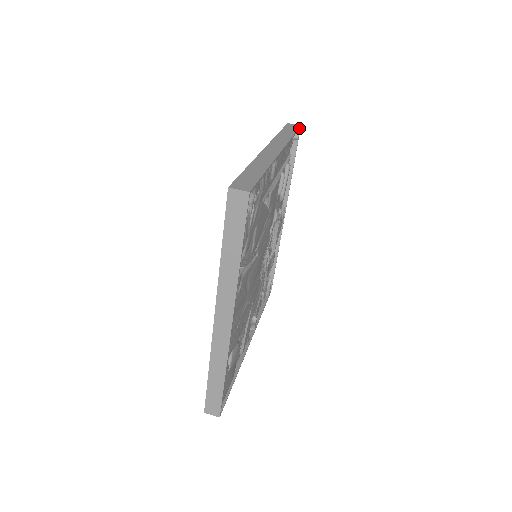
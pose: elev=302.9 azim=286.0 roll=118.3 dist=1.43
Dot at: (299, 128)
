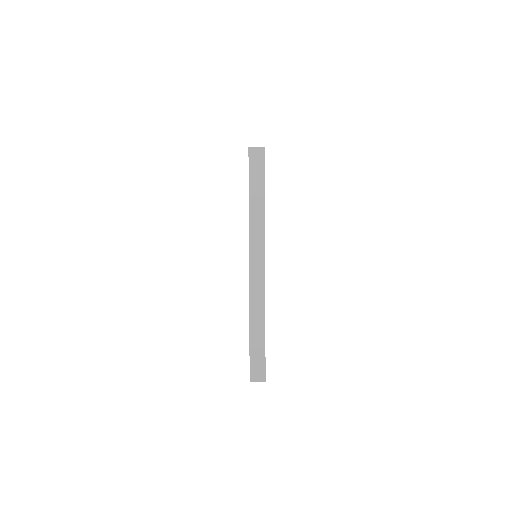
Dot at: occluded
